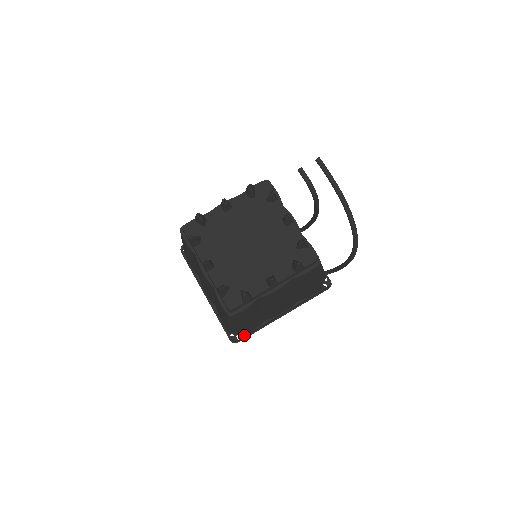
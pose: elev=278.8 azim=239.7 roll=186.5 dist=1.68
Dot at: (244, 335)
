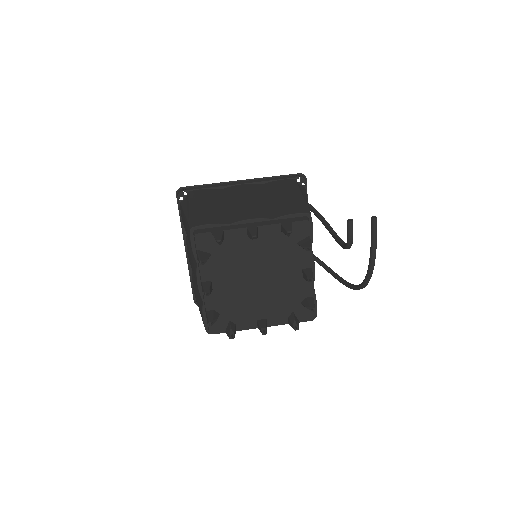
Dot at: occluded
